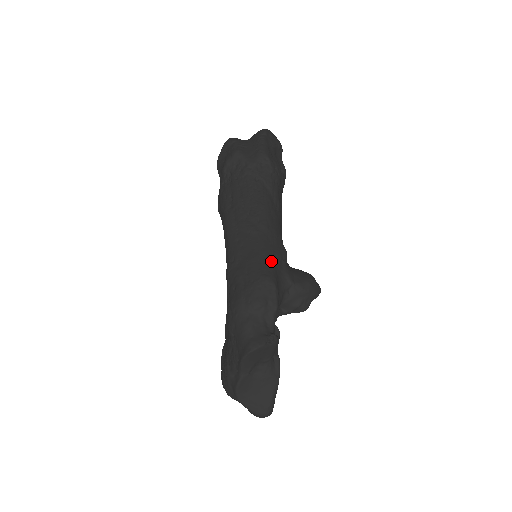
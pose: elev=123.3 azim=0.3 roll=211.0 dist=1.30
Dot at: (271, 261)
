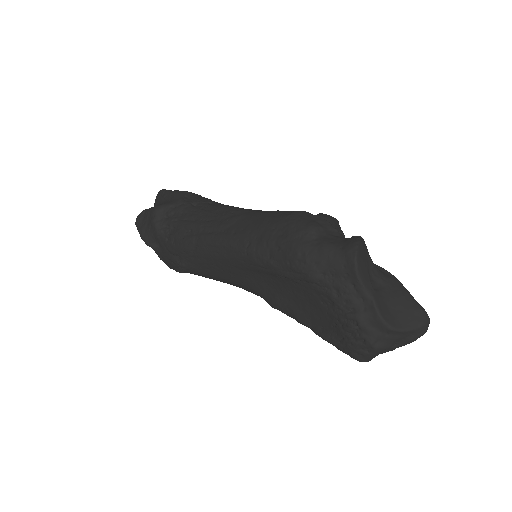
Dot at: (280, 212)
